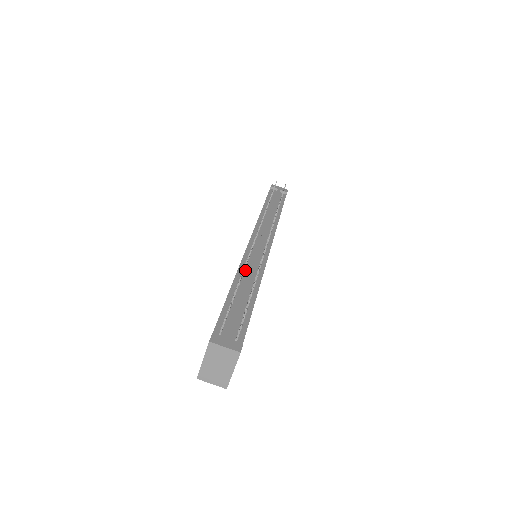
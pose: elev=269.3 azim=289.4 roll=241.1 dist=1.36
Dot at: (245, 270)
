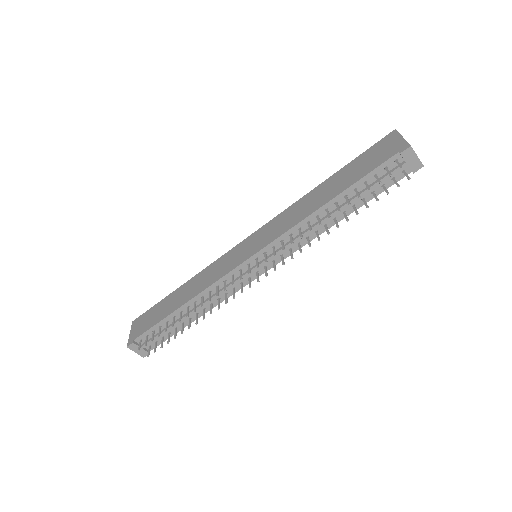
Dot at: (207, 295)
